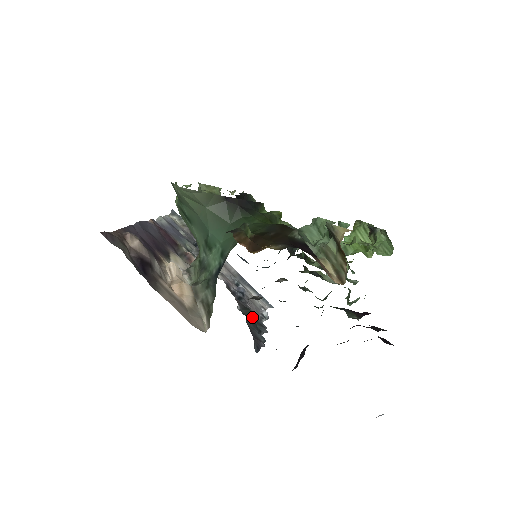
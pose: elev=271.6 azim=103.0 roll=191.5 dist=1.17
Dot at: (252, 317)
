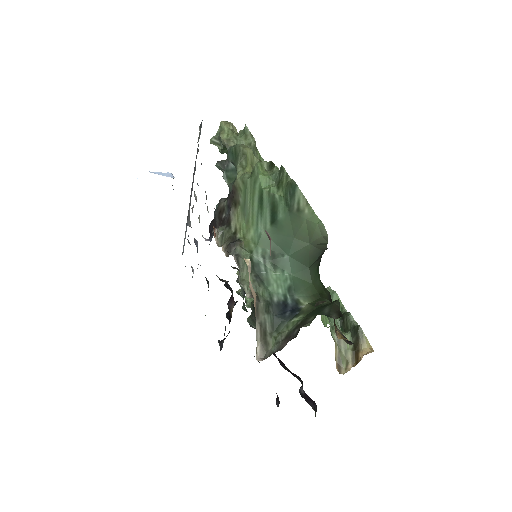
Dot at: occluded
